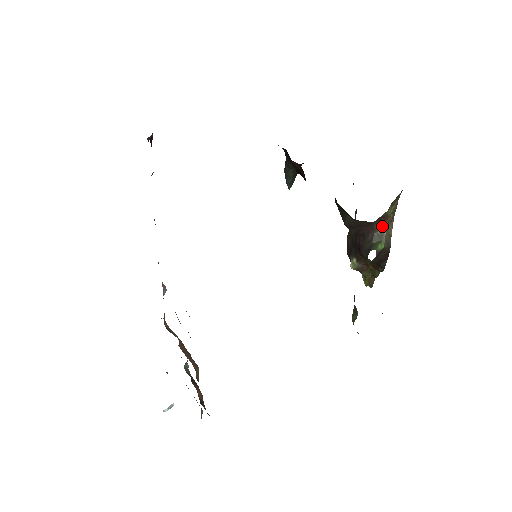
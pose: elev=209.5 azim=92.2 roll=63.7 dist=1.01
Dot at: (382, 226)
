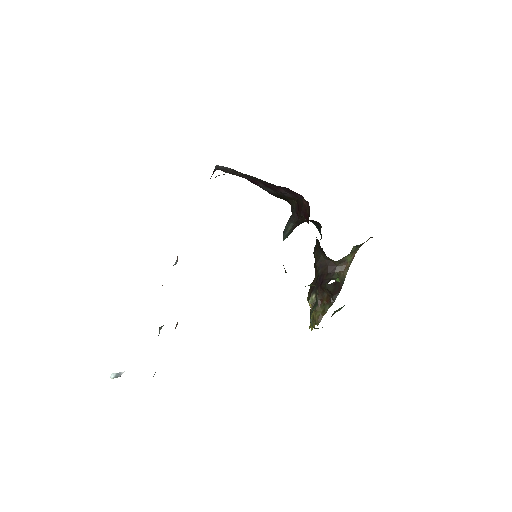
Dot at: (341, 269)
